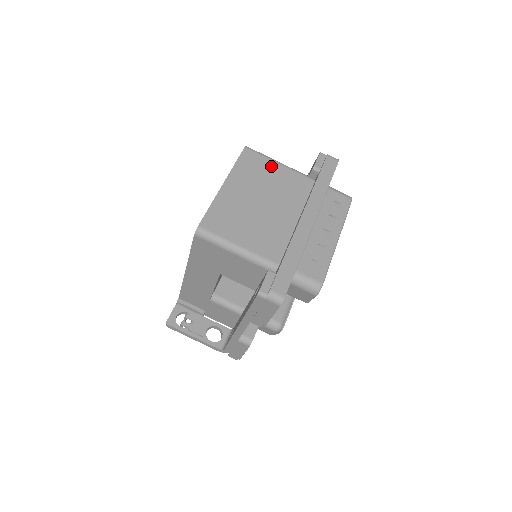
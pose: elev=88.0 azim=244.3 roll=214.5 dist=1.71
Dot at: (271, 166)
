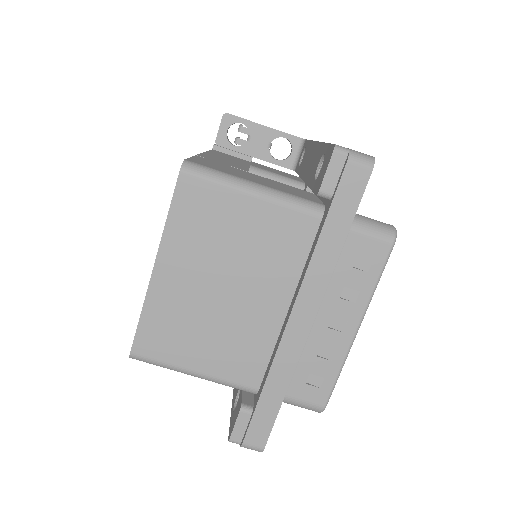
Dot at: (234, 205)
